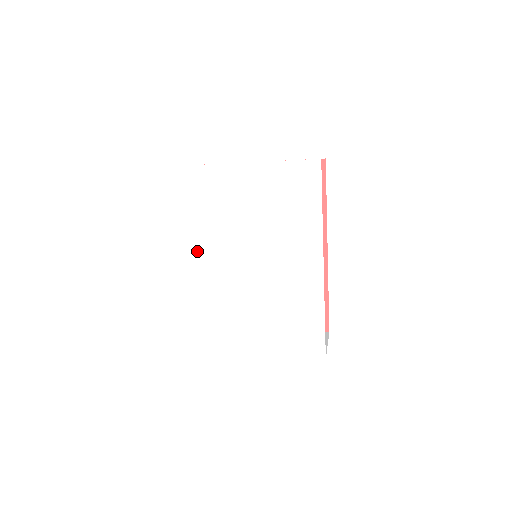
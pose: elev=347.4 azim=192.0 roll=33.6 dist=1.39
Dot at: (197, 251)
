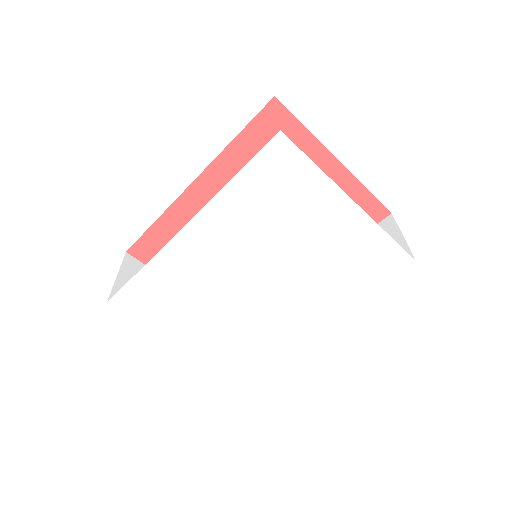
Dot at: (216, 234)
